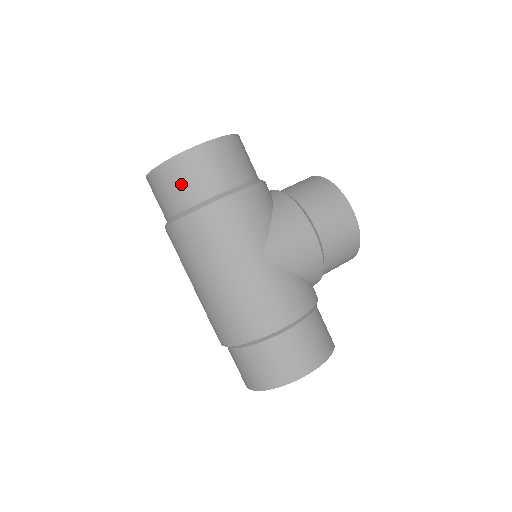
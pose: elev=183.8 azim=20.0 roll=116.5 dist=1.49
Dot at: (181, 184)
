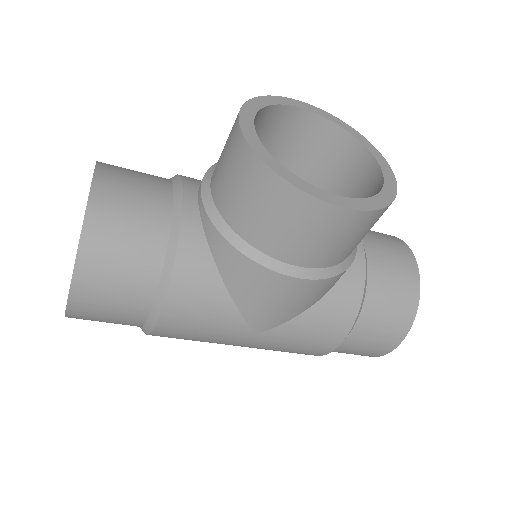
Dot at: occluded
